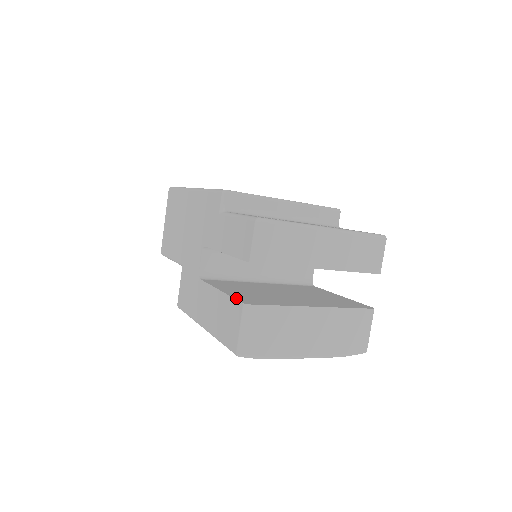
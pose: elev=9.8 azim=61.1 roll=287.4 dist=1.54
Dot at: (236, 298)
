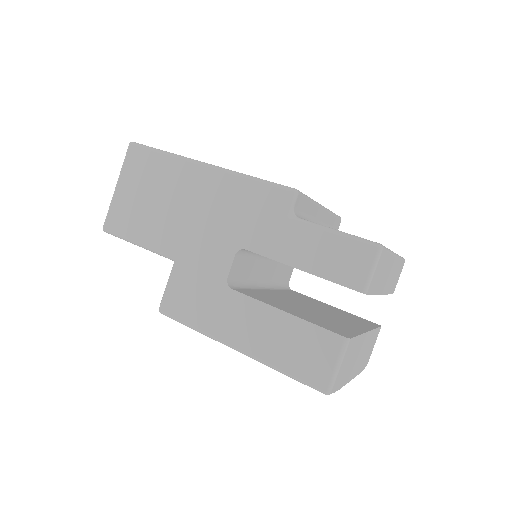
Dot at: (324, 327)
